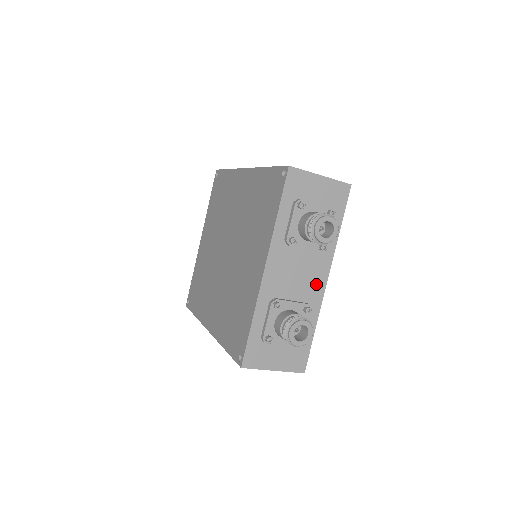
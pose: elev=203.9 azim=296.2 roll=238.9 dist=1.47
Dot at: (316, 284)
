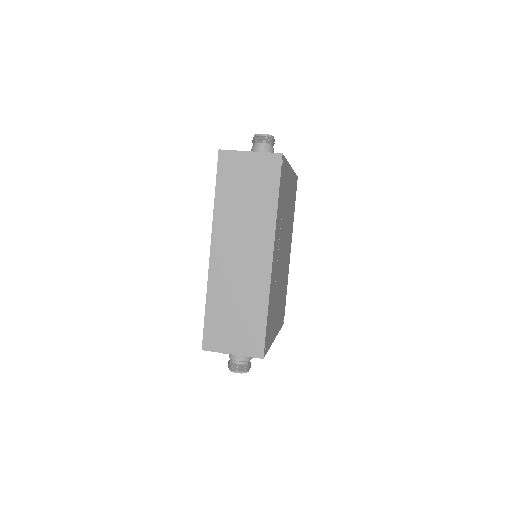
Dot at: occluded
